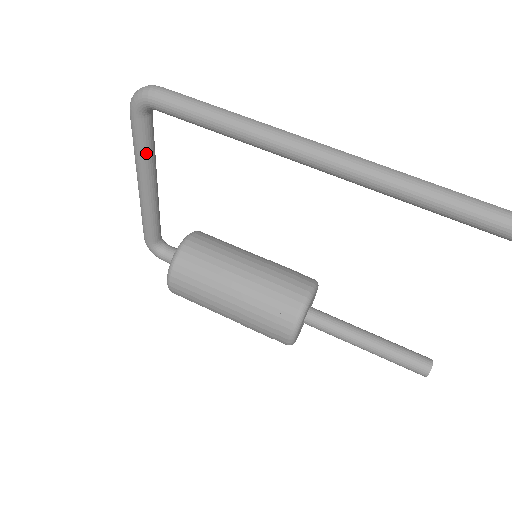
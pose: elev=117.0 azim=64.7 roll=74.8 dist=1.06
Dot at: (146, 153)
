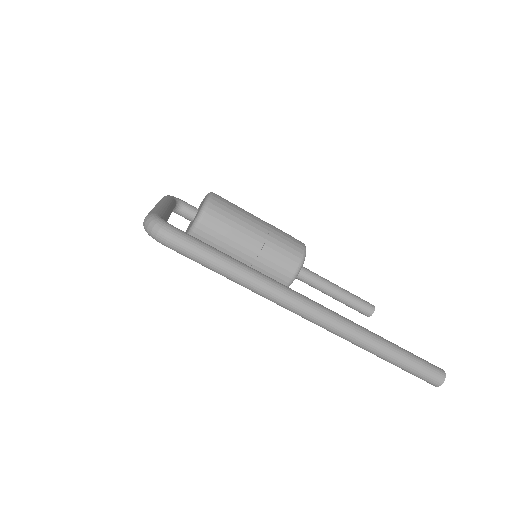
Dot at: occluded
